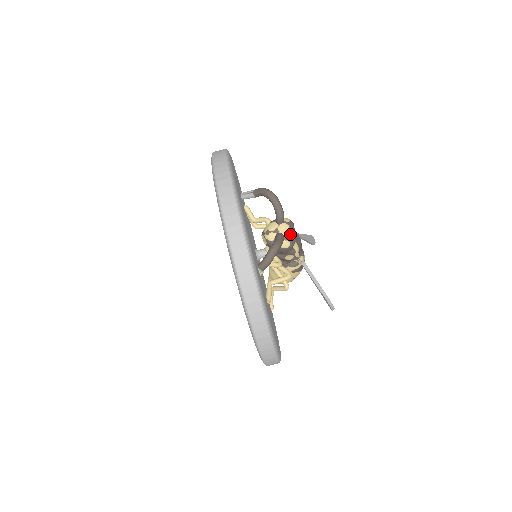
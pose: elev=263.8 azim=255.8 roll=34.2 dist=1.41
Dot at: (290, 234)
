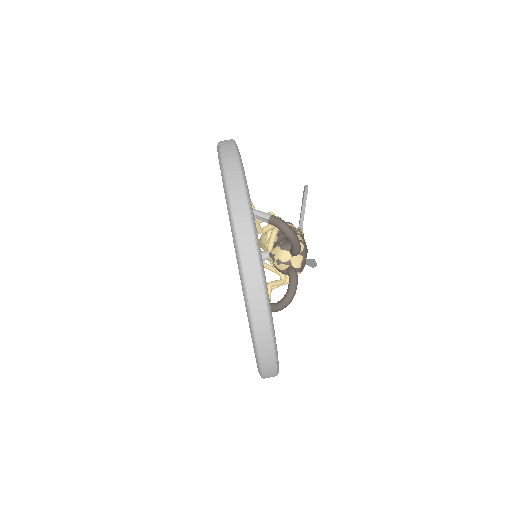
Dot at: (302, 265)
